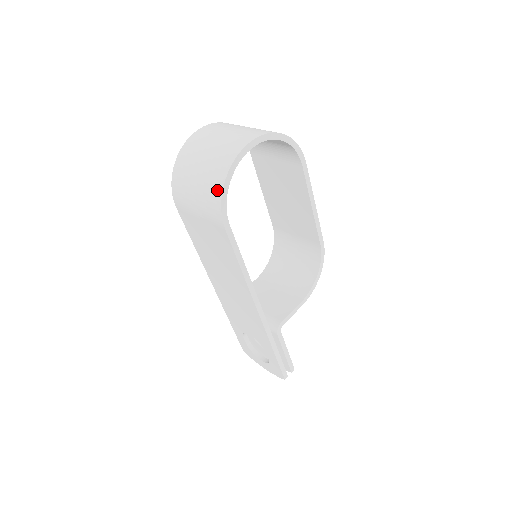
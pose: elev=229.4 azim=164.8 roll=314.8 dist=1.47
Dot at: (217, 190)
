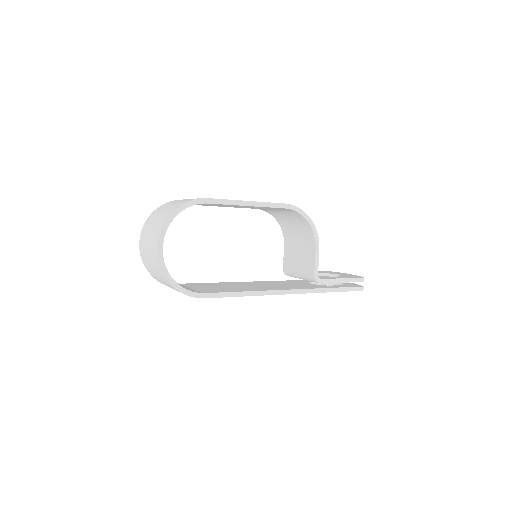
Dot at: (175, 289)
